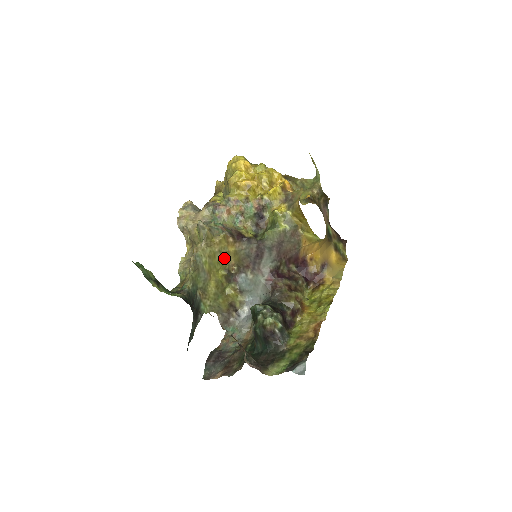
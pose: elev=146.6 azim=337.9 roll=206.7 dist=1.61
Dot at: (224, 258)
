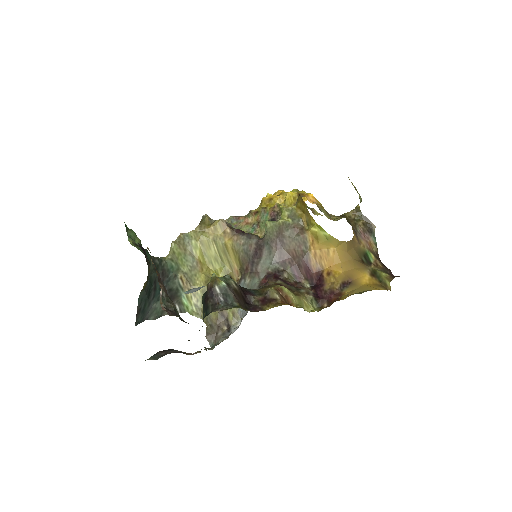
Dot at: (223, 256)
